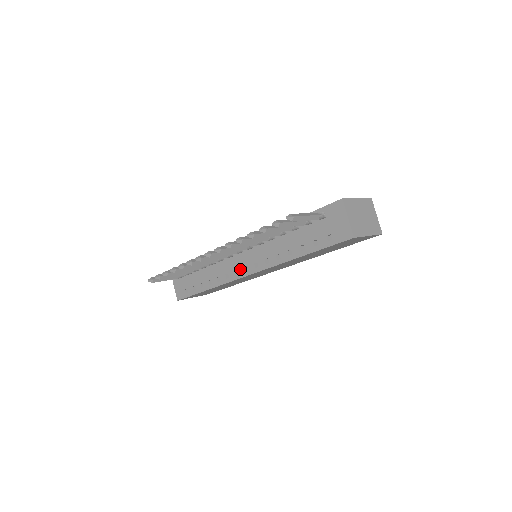
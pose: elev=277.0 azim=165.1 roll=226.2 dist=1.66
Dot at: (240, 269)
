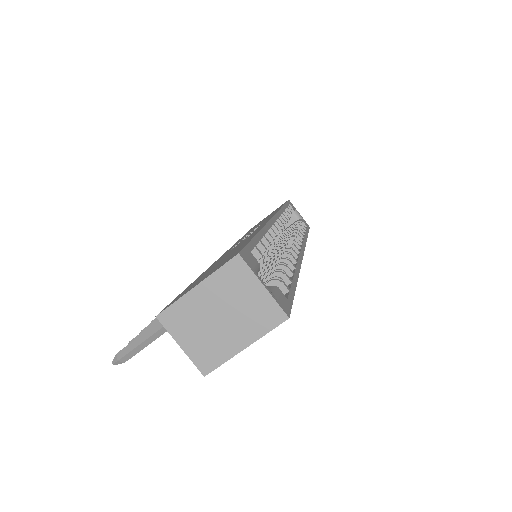
Dot at: occluded
